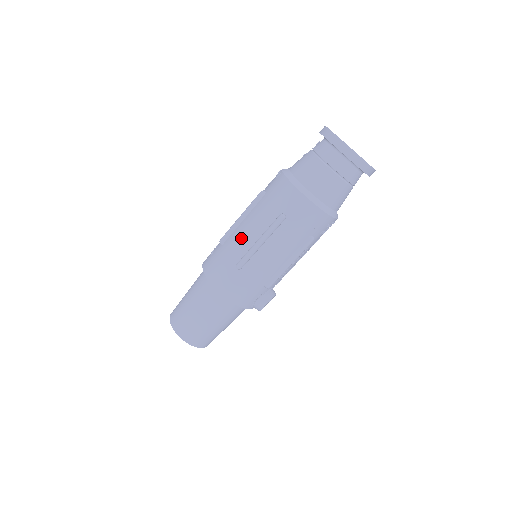
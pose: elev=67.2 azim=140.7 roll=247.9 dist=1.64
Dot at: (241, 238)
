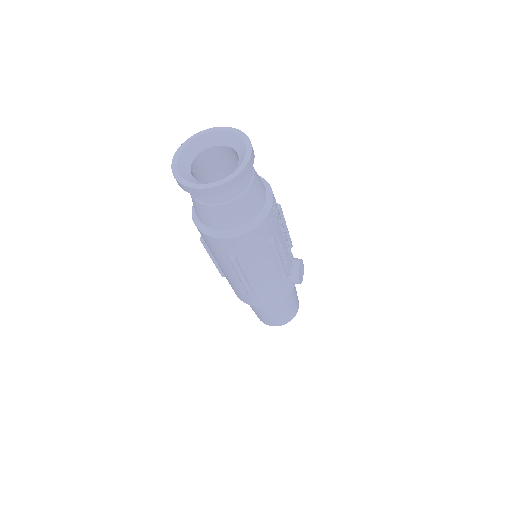
Dot at: (229, 277)
